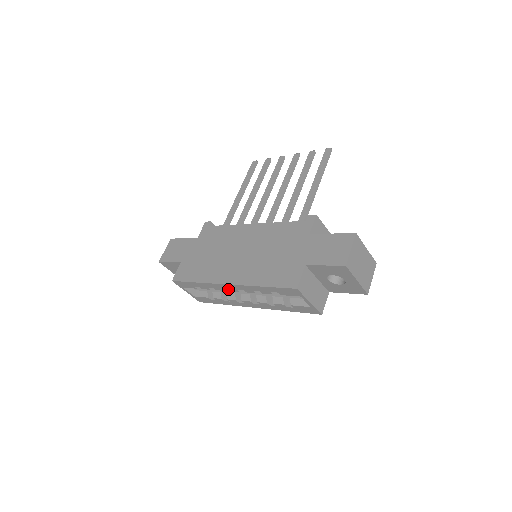
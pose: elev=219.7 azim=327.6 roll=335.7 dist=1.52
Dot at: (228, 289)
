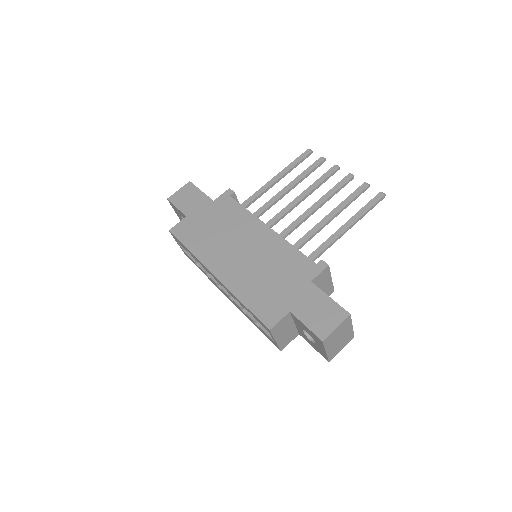
Dot at: (213, 276)
